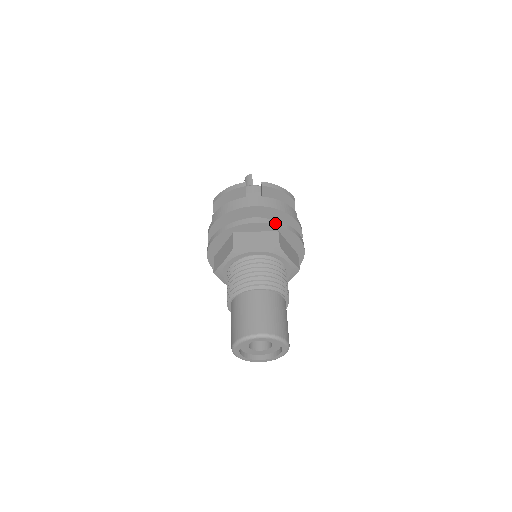
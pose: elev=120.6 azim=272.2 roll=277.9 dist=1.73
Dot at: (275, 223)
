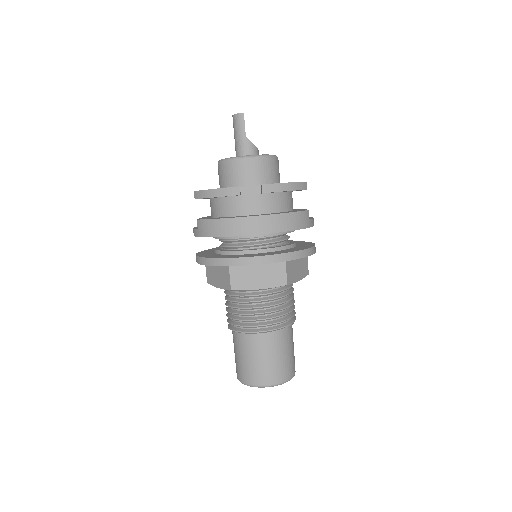
Dot at: (282, 259)
